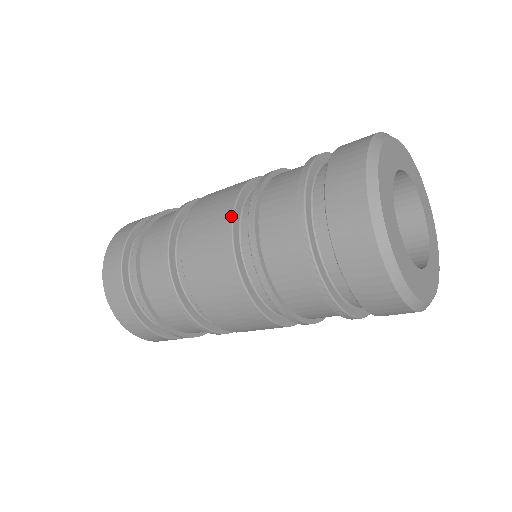
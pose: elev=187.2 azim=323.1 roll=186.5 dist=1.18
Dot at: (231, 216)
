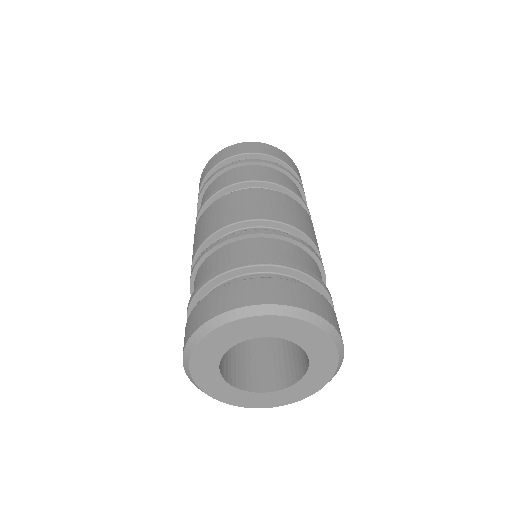
Dot at: (192, 260)
